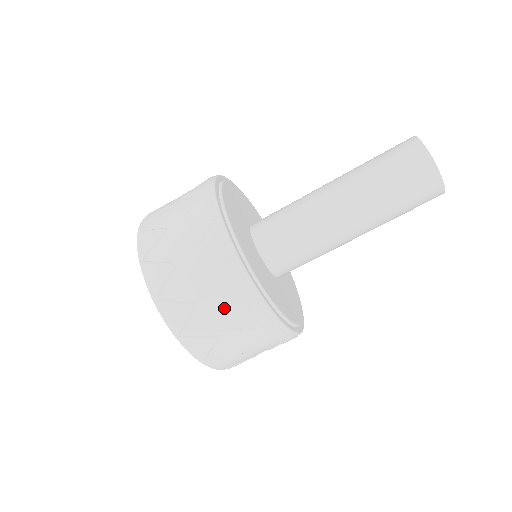
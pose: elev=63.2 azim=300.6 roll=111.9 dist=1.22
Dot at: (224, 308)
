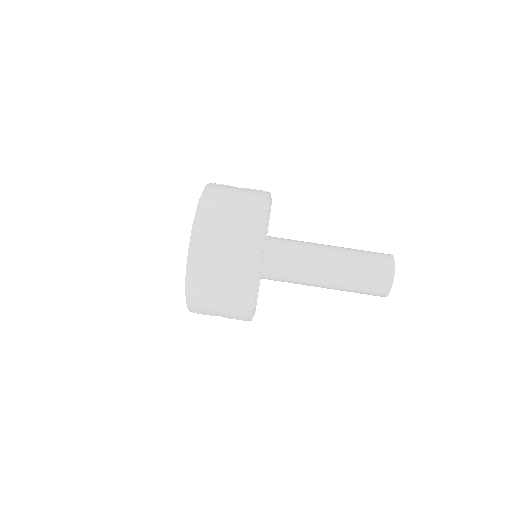
Dot at: (231, 277)
